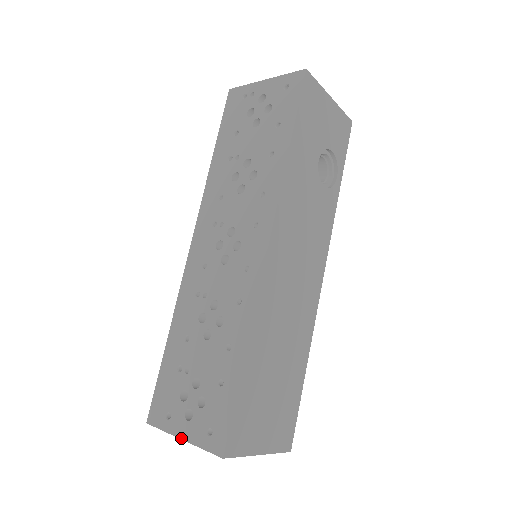
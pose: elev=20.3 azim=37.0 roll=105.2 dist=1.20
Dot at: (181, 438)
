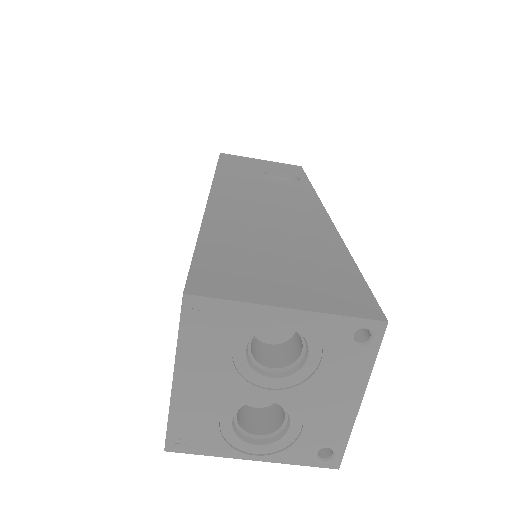
Dot at: occluded
